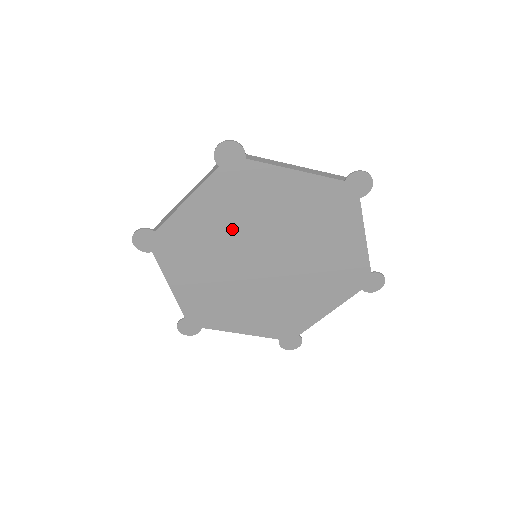
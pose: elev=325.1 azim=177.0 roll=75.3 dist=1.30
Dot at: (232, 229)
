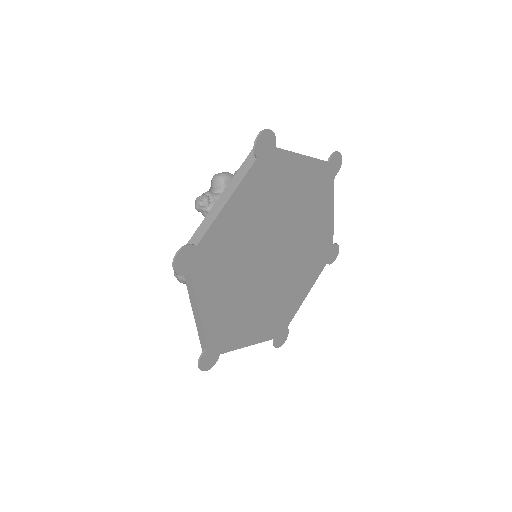
Dot at: (257, 226)
